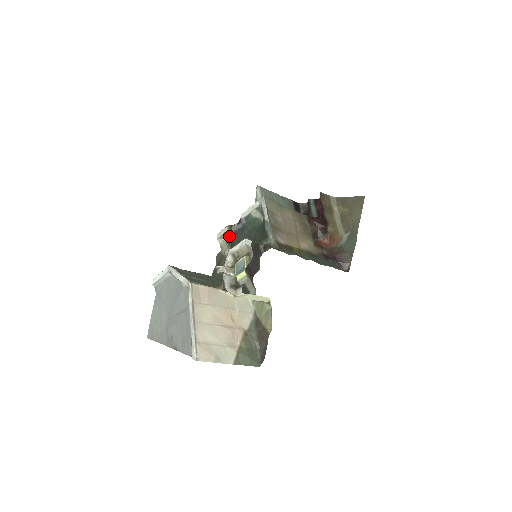
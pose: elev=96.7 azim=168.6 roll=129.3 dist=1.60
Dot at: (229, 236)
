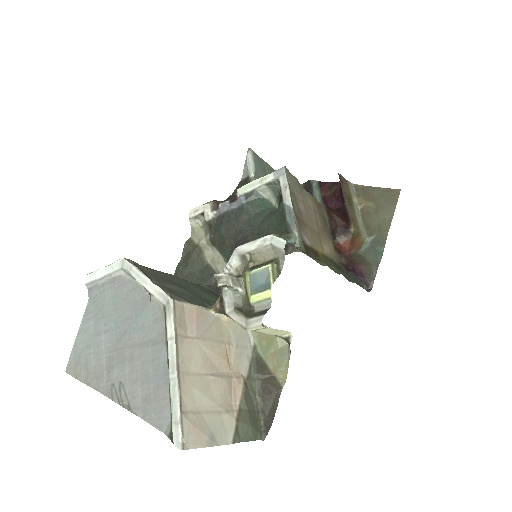
Dot at: (212, 218)
